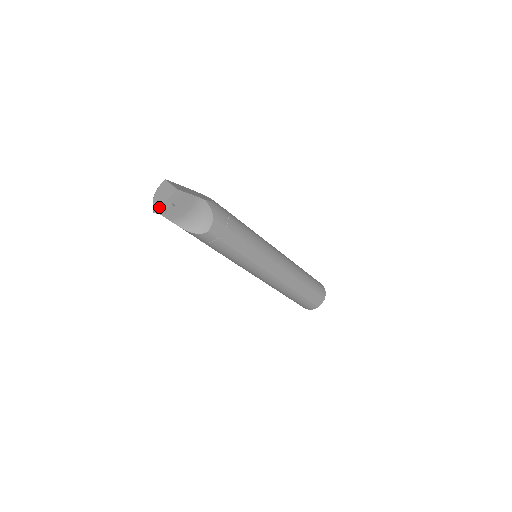
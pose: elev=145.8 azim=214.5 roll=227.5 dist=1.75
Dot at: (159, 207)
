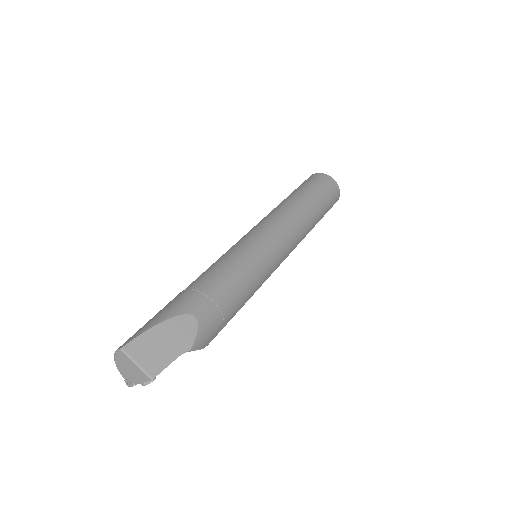
Dot at: (133, 385)
